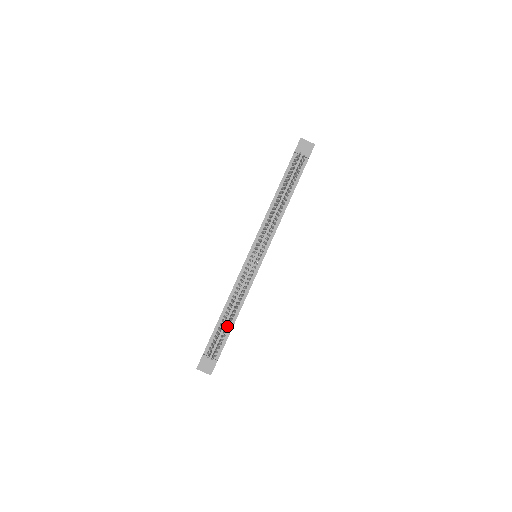
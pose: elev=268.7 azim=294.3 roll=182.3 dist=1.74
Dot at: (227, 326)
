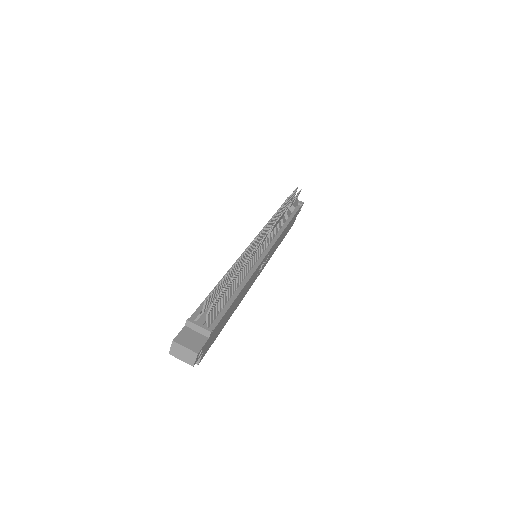
Dot at: (234, 275)
